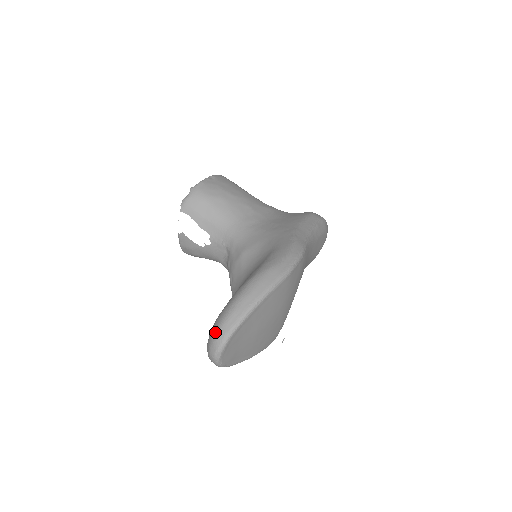
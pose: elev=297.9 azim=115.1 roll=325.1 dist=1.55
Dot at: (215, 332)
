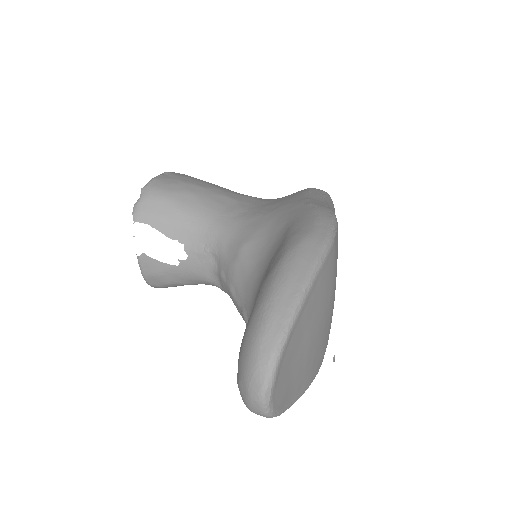
Dot at: (251, 356)
